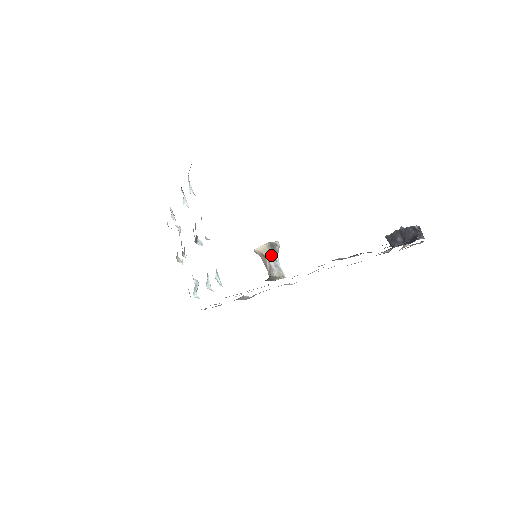
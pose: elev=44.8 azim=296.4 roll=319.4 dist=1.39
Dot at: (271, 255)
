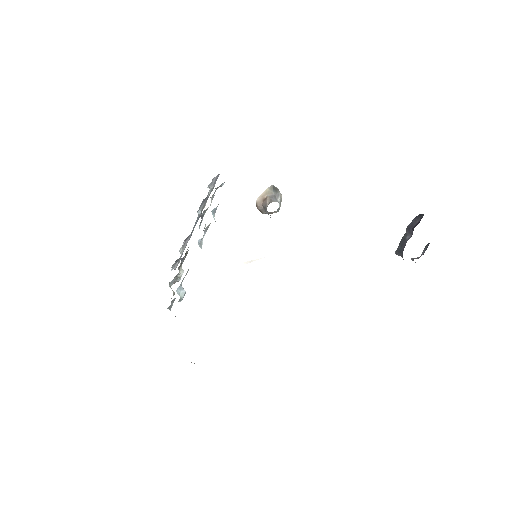
Dot at: (272, 194)
